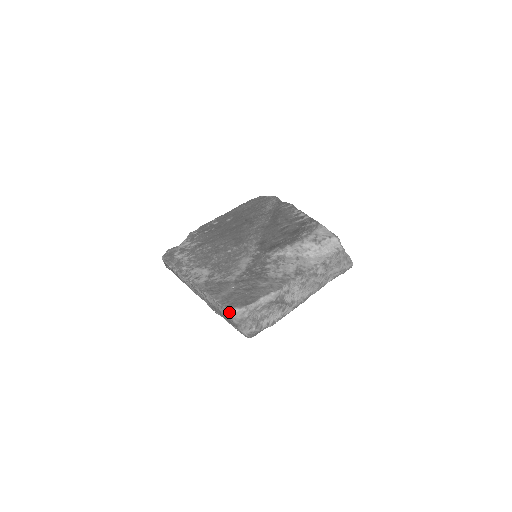
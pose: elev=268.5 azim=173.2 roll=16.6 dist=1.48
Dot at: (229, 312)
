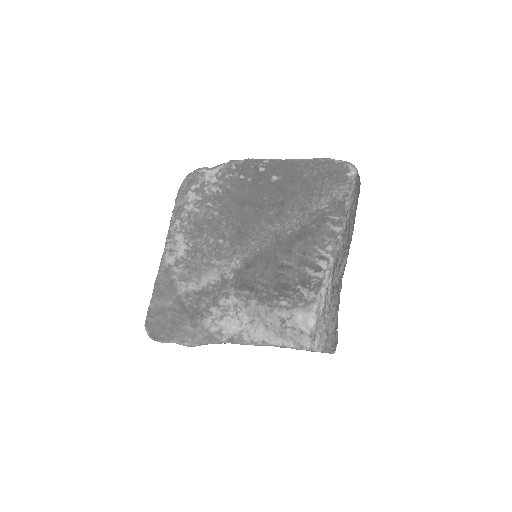
Dot at: (146, 327)
